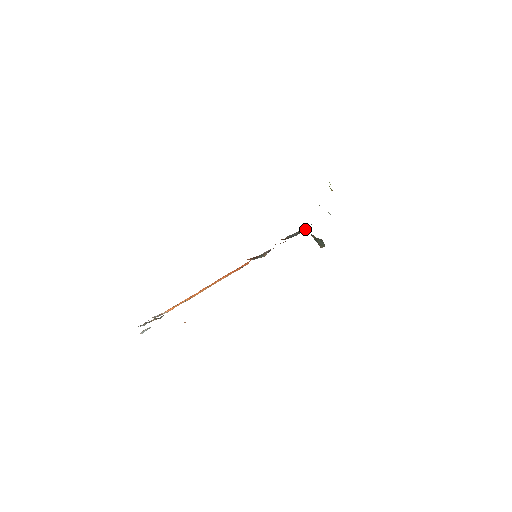
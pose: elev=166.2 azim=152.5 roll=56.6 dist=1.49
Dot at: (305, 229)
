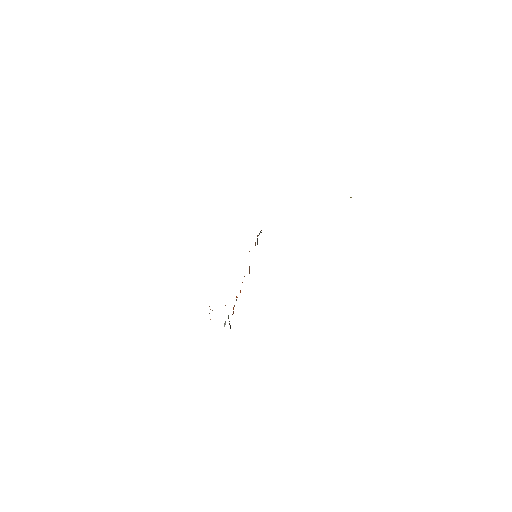
Dot at: occluded
